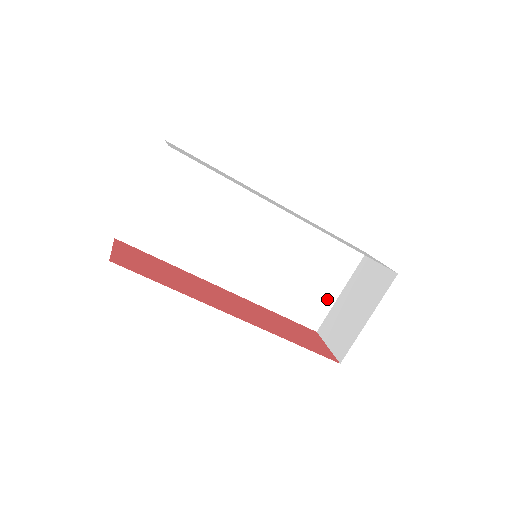
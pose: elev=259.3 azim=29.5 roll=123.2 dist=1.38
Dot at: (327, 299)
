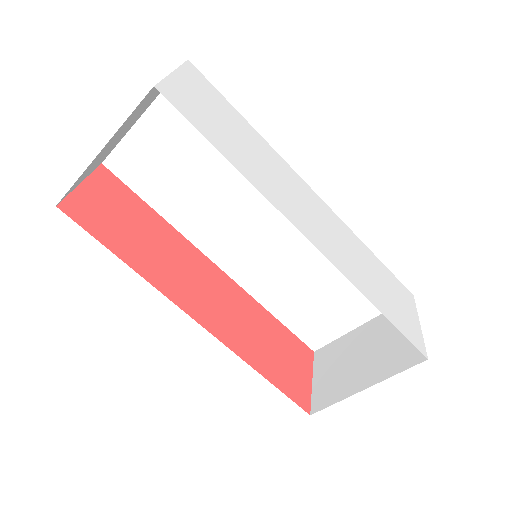
Dot at: (340, 325)
